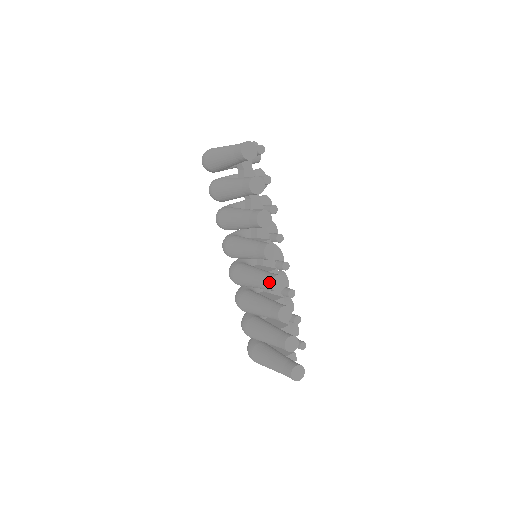
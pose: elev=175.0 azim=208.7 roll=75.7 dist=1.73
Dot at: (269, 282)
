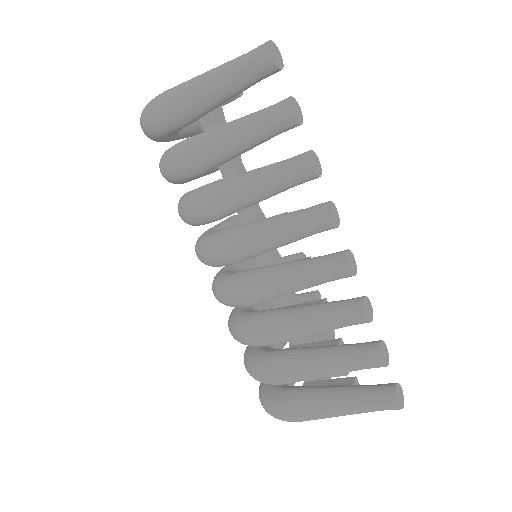
Dot at: (341, 263)
